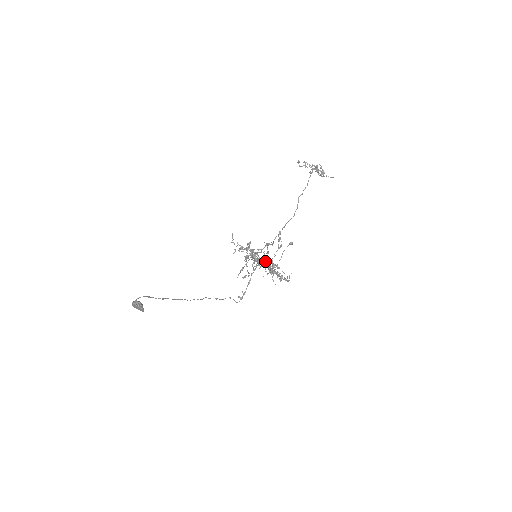
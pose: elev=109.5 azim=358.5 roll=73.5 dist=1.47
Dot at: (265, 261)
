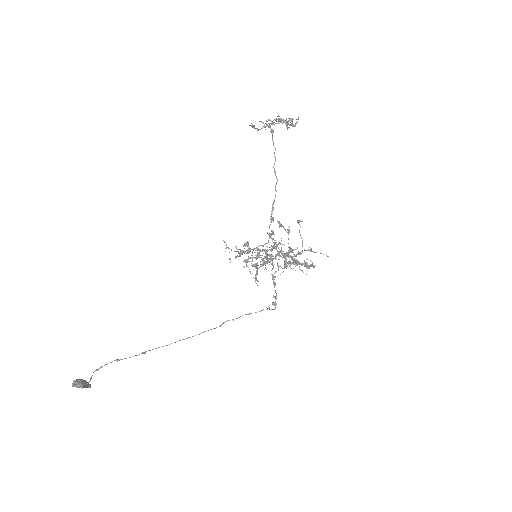
Dot at: occluded
